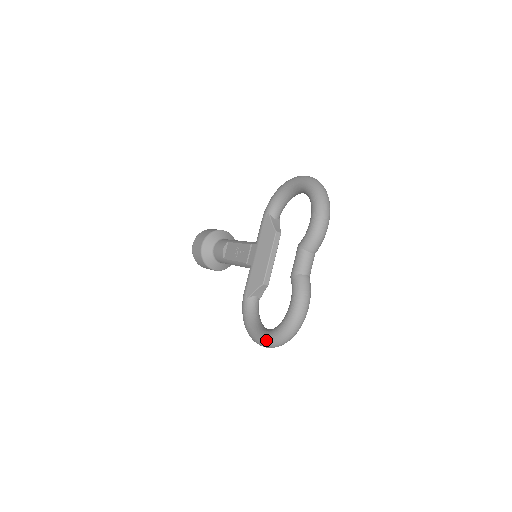
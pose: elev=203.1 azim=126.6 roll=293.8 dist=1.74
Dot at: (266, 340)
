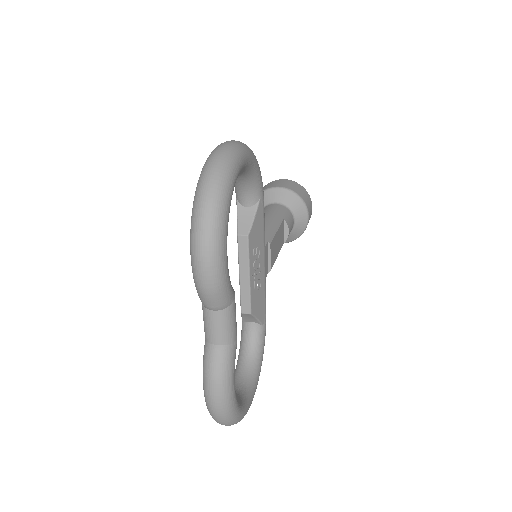
Dot at: occluded
